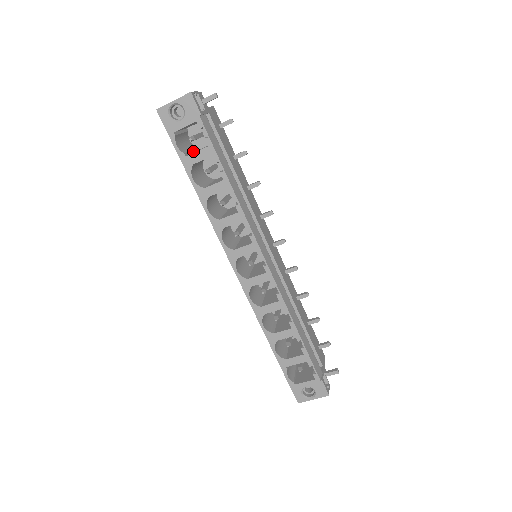
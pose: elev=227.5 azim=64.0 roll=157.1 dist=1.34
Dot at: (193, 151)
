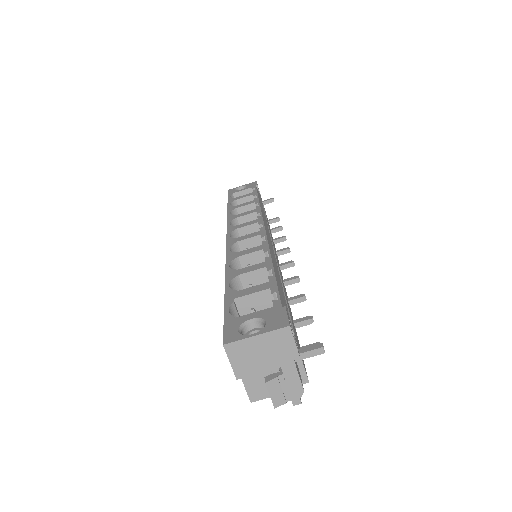
Dot at: occluded
